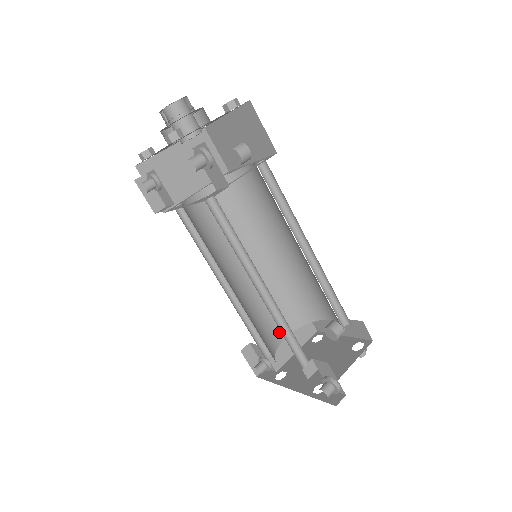
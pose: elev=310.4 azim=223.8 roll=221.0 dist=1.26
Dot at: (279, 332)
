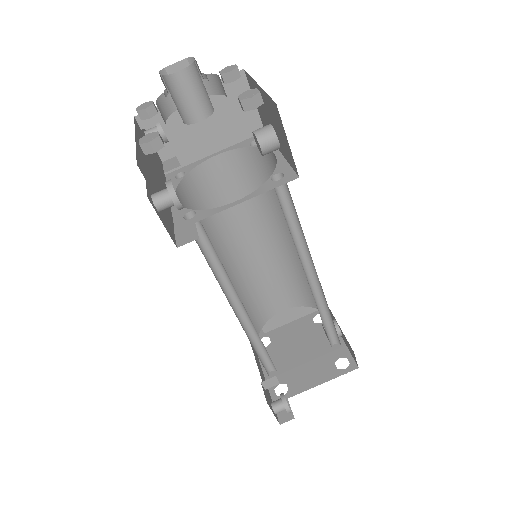
Dot at: (278, 305)
